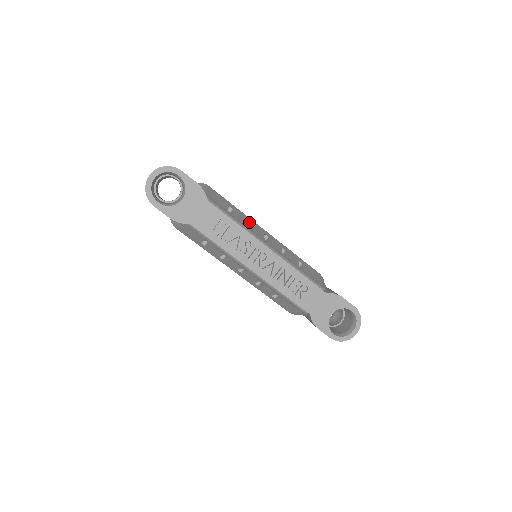
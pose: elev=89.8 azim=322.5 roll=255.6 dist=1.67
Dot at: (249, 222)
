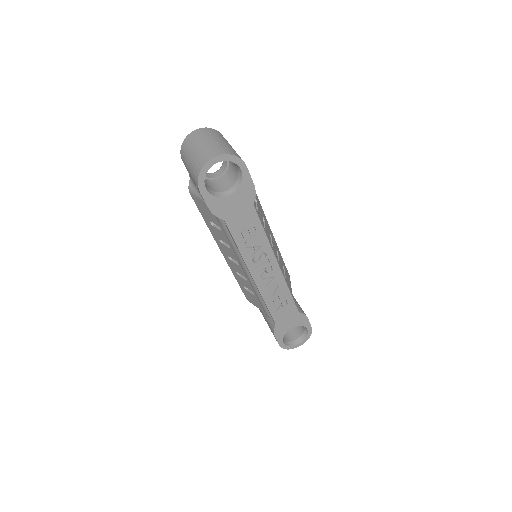
Dot at: (263, 218)
